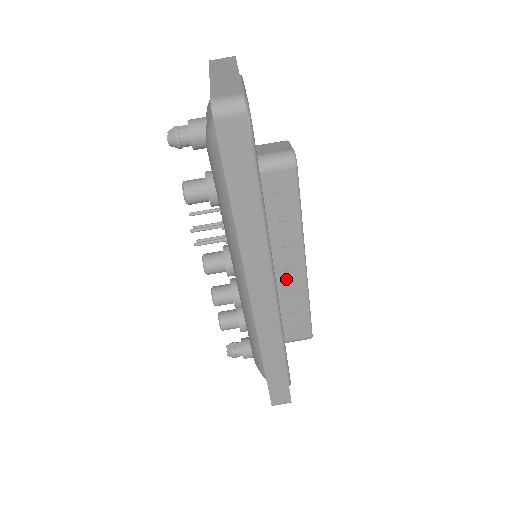
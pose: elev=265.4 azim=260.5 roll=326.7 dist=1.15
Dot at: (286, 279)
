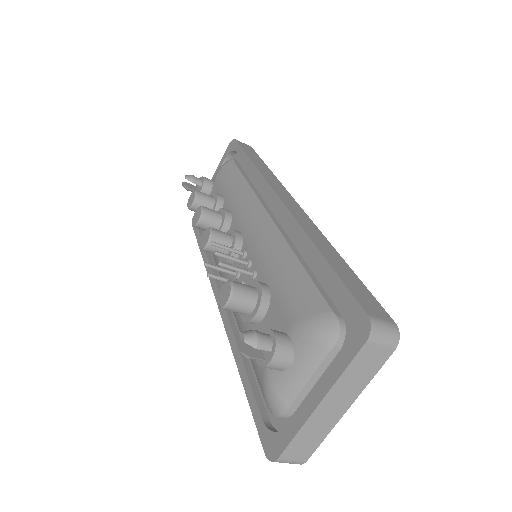
Dot at: occluded
